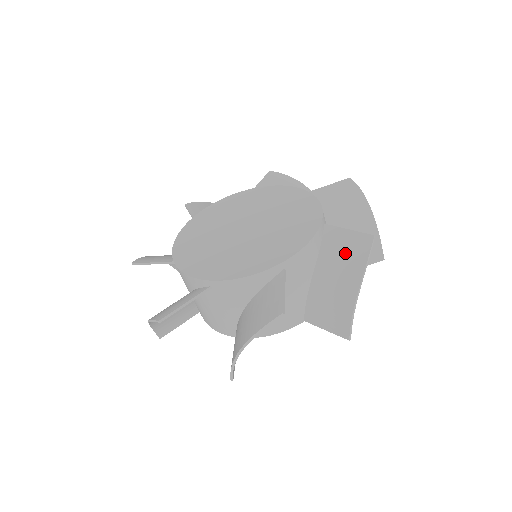
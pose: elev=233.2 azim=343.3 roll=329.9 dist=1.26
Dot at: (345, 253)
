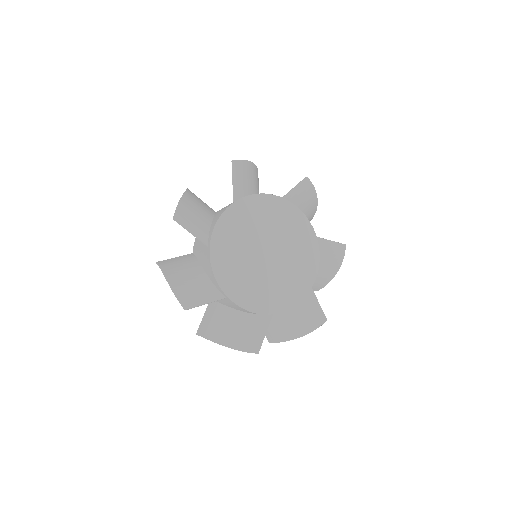
Dot at: (330, 257)
